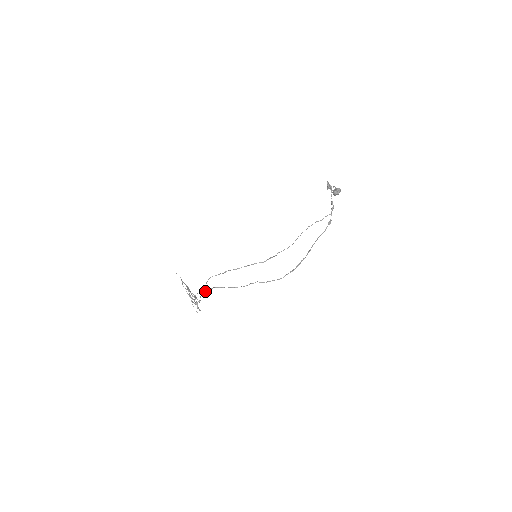
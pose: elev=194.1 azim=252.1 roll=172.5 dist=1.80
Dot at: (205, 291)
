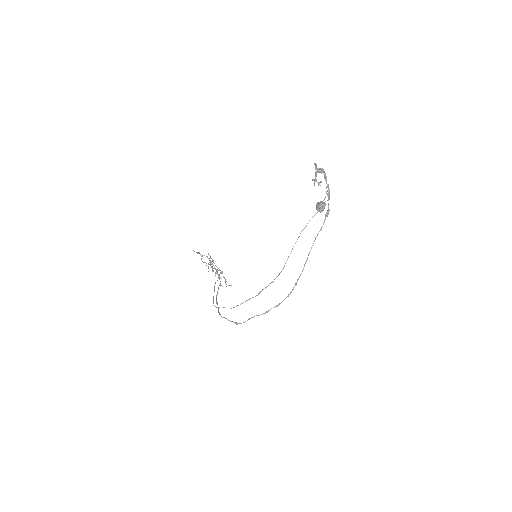
Dot at: (216, 303)
